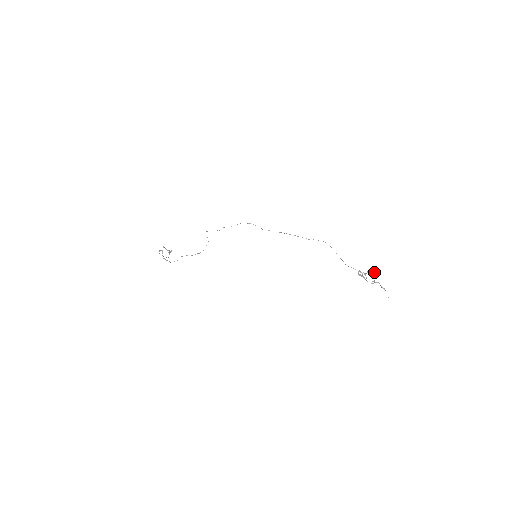
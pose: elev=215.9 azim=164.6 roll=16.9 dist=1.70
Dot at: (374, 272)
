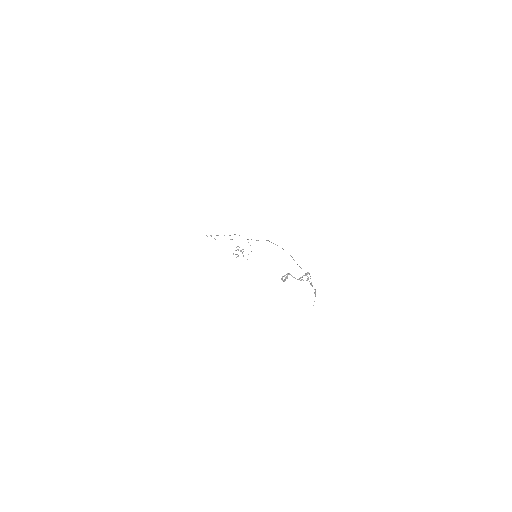
Dot at: (308, 273)
